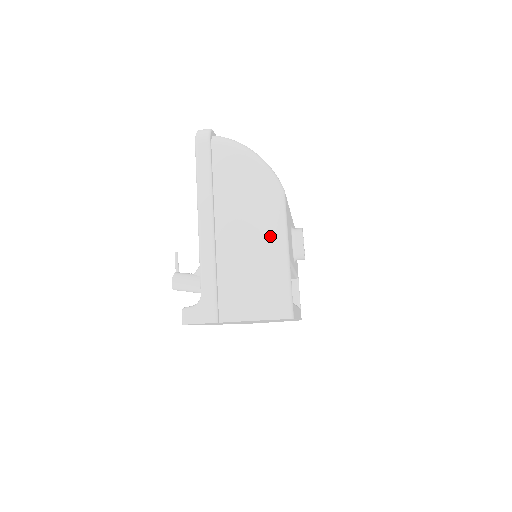
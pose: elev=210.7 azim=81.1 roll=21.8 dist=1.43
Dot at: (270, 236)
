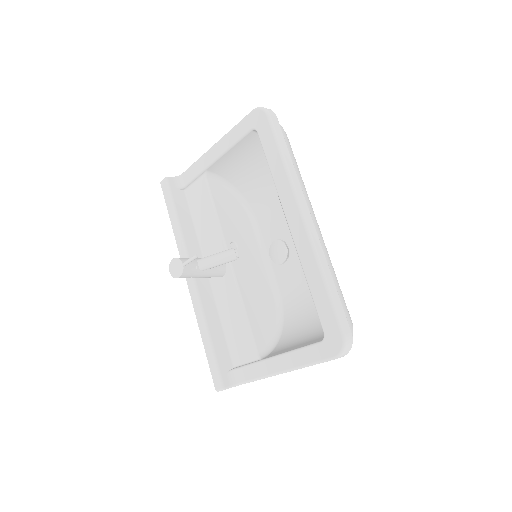
Dot at: occluded
